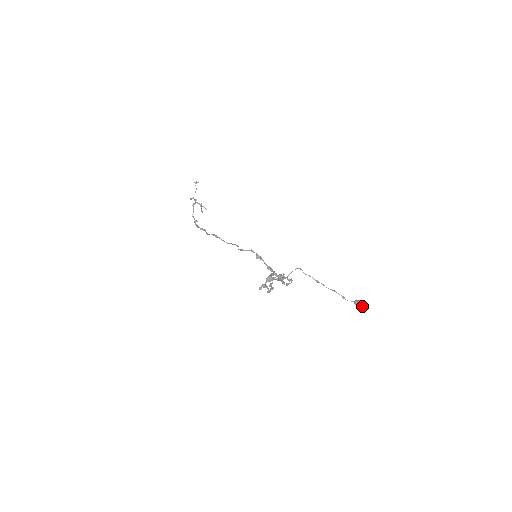
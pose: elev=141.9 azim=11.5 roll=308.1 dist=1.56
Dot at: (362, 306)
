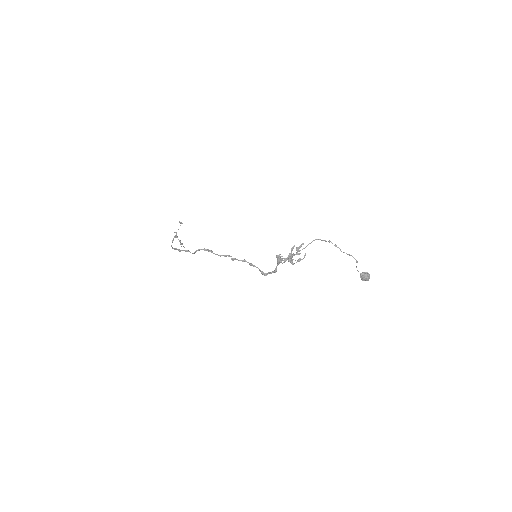
Dot at: (367, 277)
